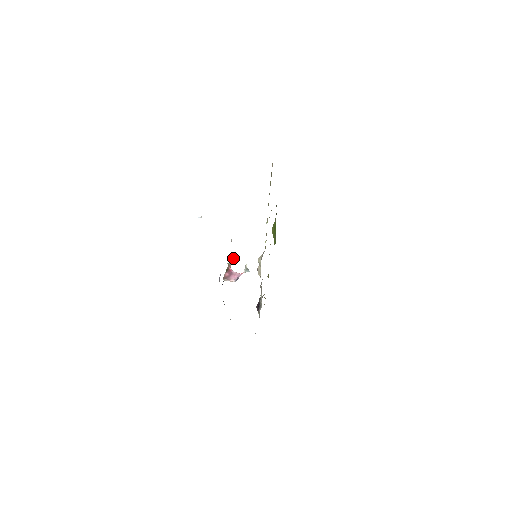
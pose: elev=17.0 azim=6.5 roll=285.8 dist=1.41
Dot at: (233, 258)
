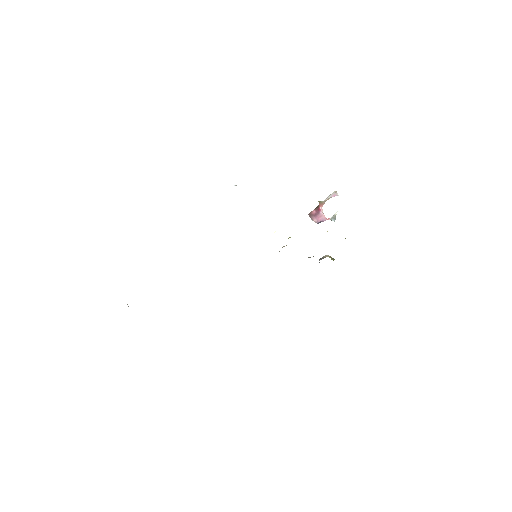
Dot at: (331, 196)
